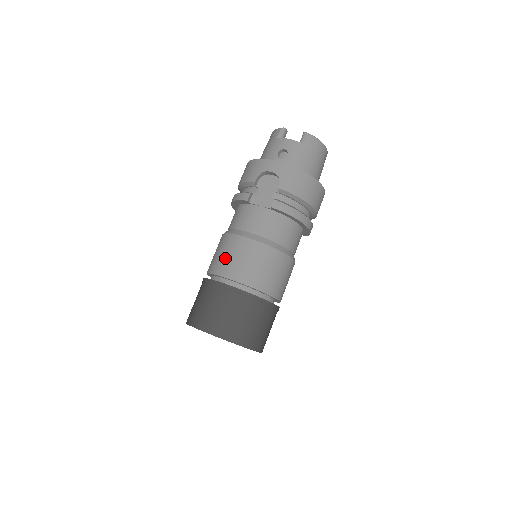
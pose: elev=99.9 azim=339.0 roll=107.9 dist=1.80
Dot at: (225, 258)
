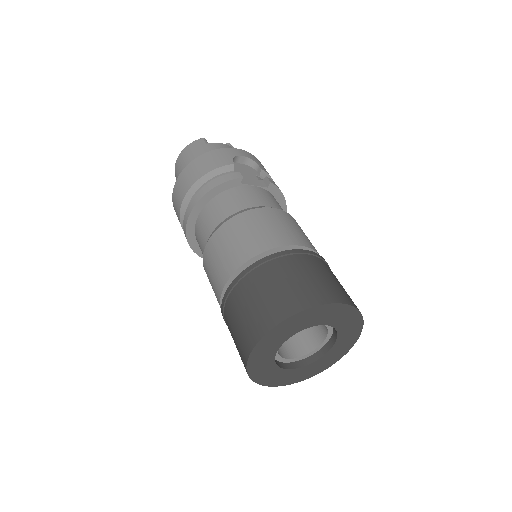
Dot at: (269, 229)
